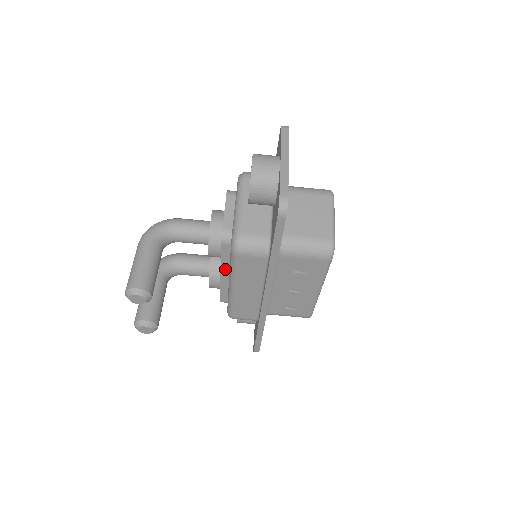
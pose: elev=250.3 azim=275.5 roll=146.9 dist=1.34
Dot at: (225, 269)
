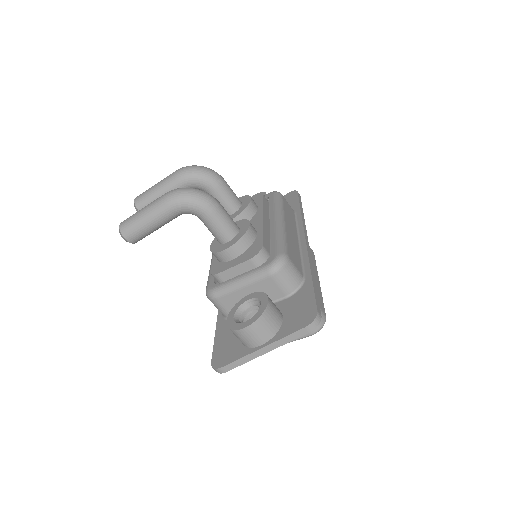
Dot at: occluded
